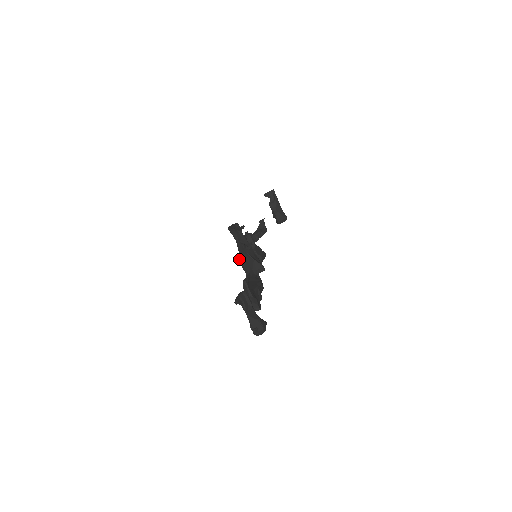
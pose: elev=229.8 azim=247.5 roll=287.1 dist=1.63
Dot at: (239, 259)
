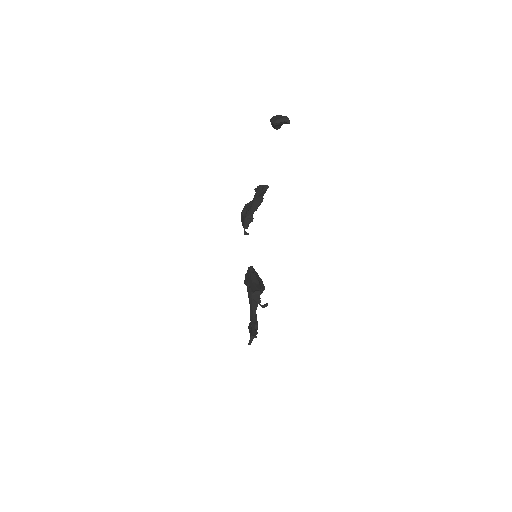
Dot at: (247, 284)
